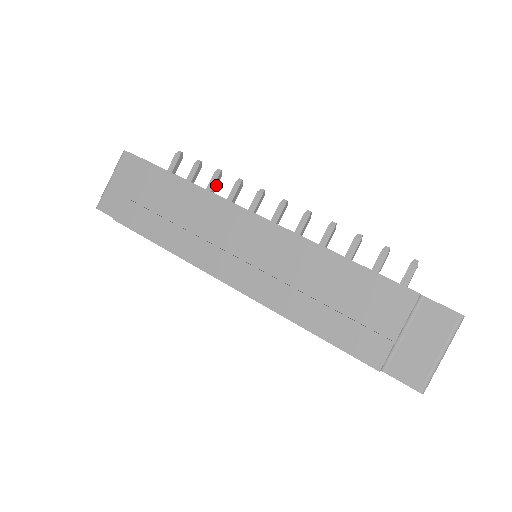
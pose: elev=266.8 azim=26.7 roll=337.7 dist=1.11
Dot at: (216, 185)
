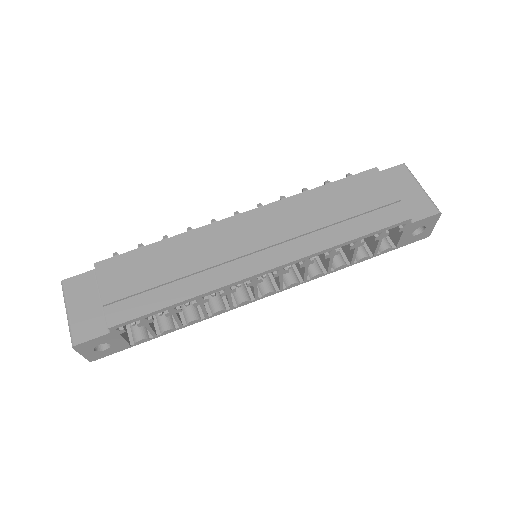
Dot at: occluded
